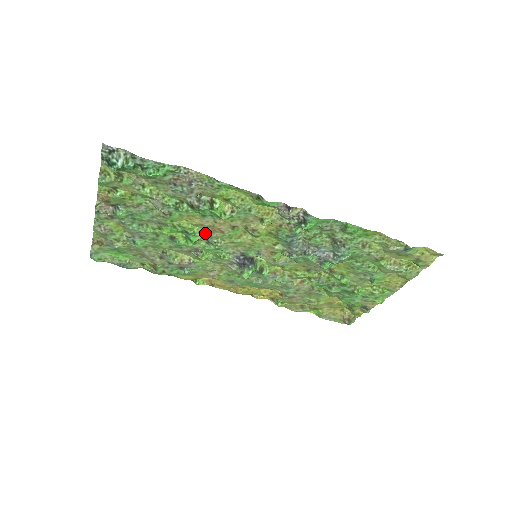
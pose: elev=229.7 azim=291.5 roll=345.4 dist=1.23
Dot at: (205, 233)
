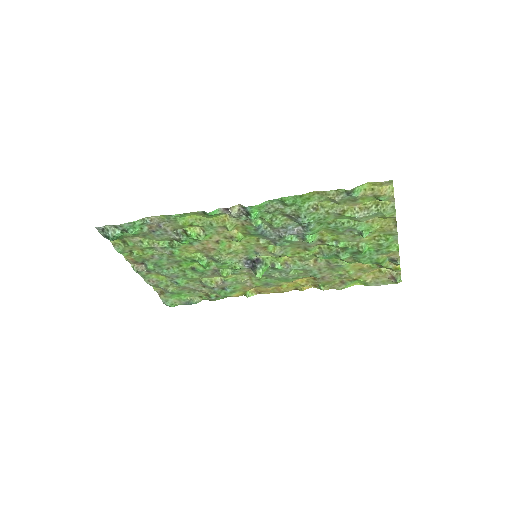
Dot at: (206, 255)
